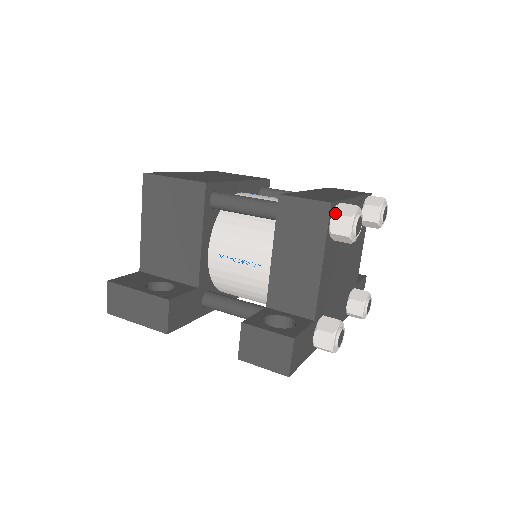
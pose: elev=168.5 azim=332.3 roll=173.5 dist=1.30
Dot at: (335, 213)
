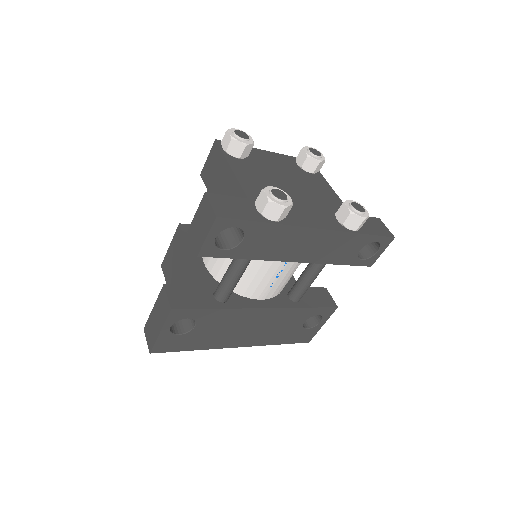
Dot at: (222, 142)
